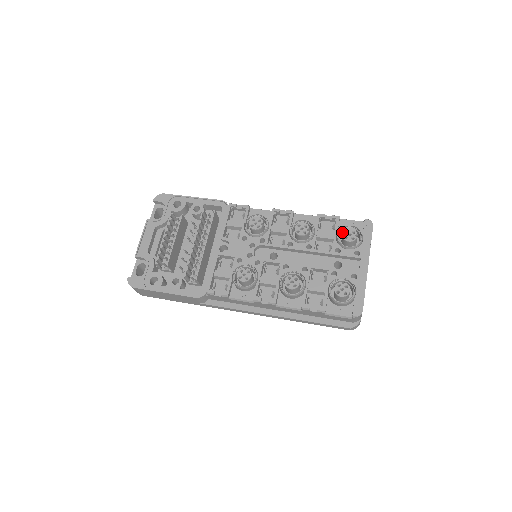
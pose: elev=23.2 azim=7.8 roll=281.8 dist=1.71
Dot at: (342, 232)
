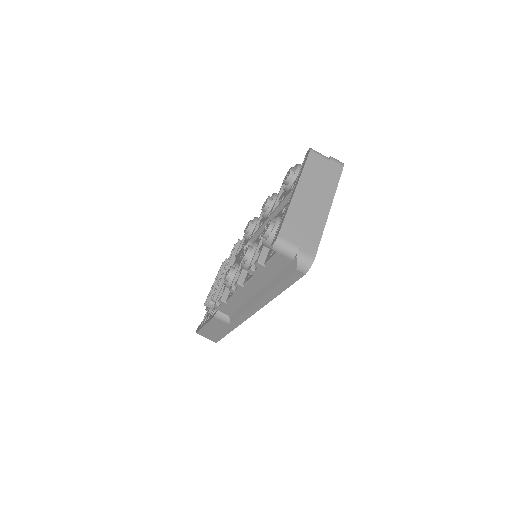
Dot at: occluded
